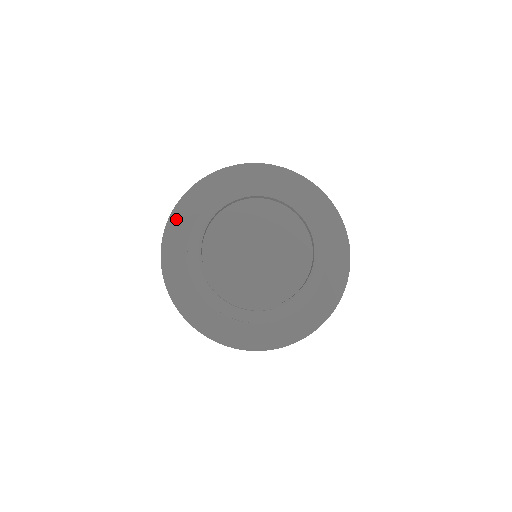
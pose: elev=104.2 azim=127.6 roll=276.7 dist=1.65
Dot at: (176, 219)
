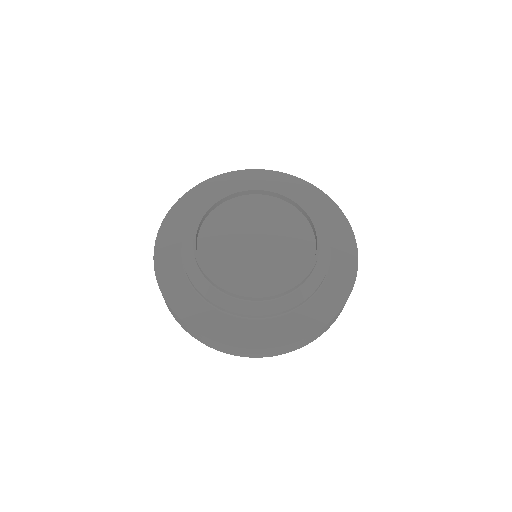
Dot at: (209, 185)
